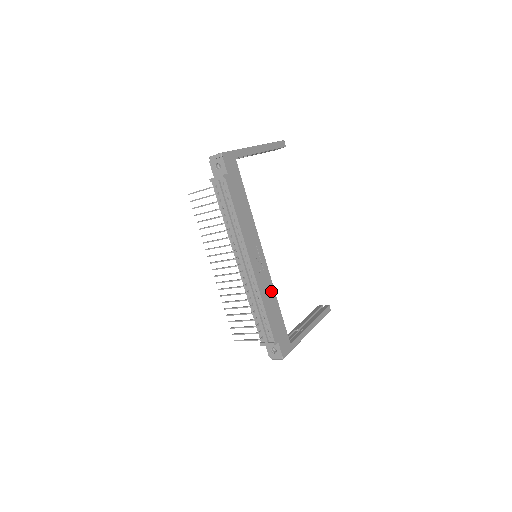
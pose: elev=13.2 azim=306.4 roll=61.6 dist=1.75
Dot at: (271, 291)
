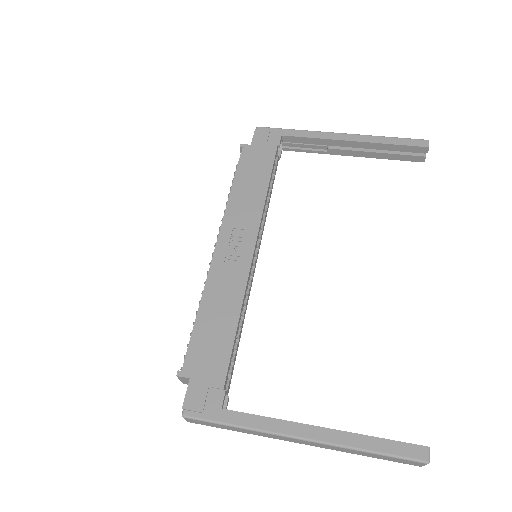
Dot at: (233, 300)
